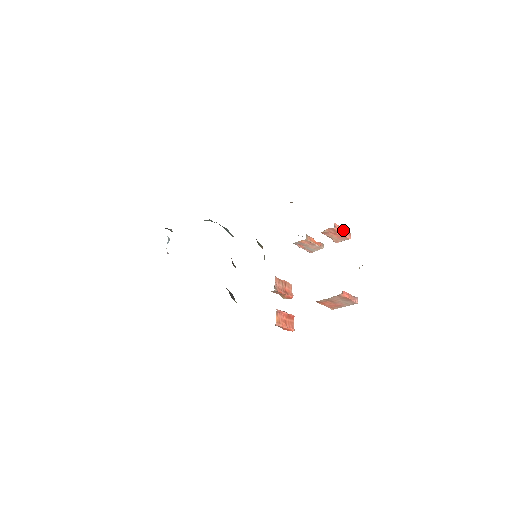
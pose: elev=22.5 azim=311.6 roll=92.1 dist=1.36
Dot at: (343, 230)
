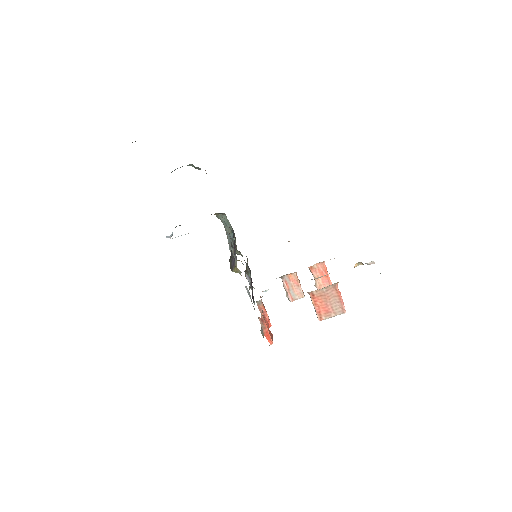
Dot at: (328, 275)
